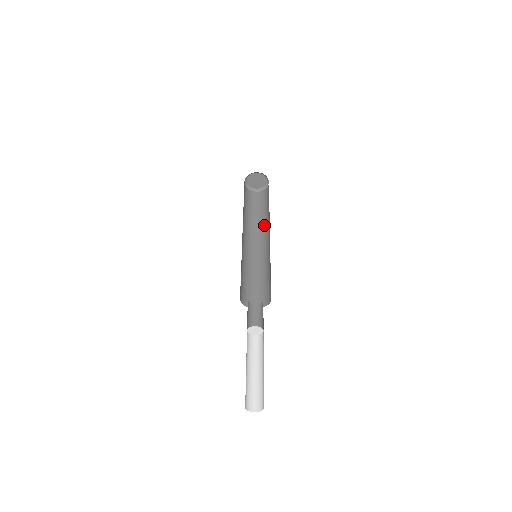
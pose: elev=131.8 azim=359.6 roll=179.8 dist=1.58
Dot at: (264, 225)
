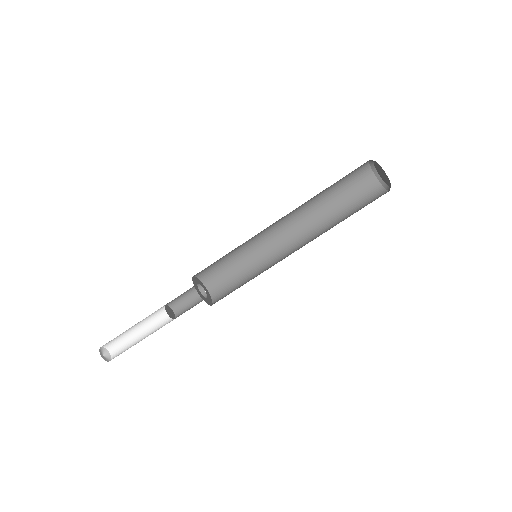
Dot at: (322, 231)
